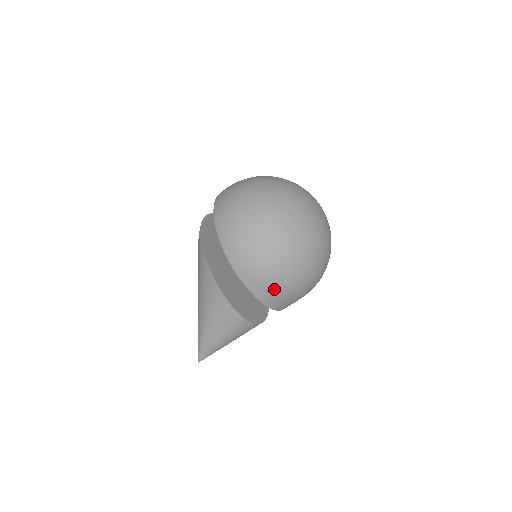
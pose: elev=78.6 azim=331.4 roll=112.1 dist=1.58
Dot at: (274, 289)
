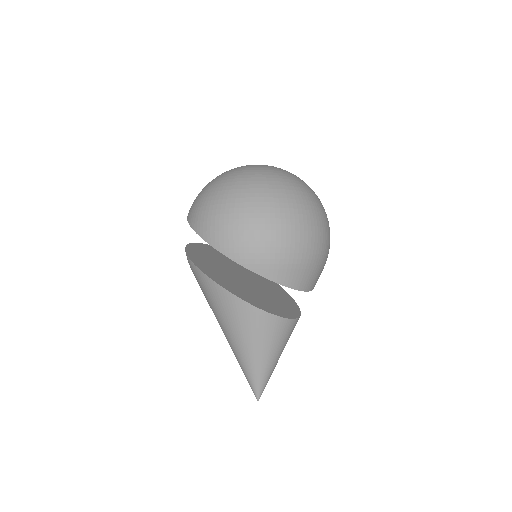
Dot at: (291, 263)
